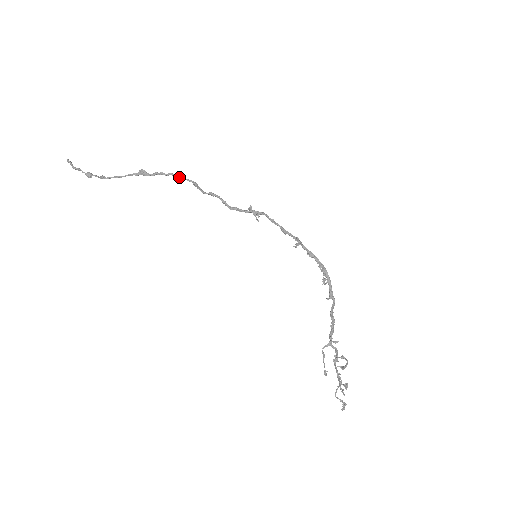
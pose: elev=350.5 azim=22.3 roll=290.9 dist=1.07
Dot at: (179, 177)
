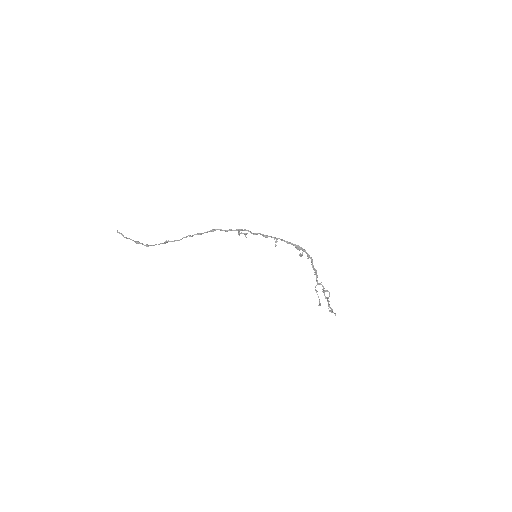
Dot at: (189, 236)
